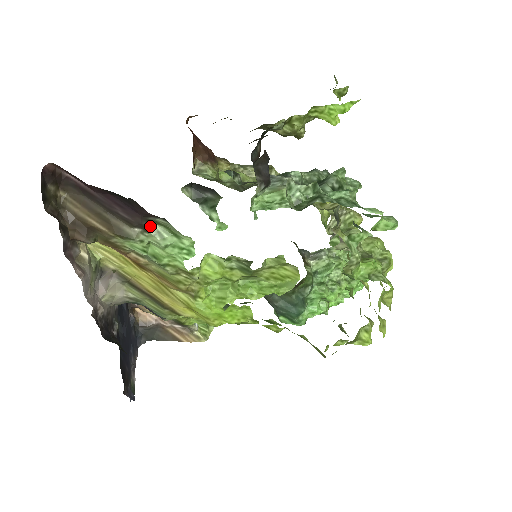
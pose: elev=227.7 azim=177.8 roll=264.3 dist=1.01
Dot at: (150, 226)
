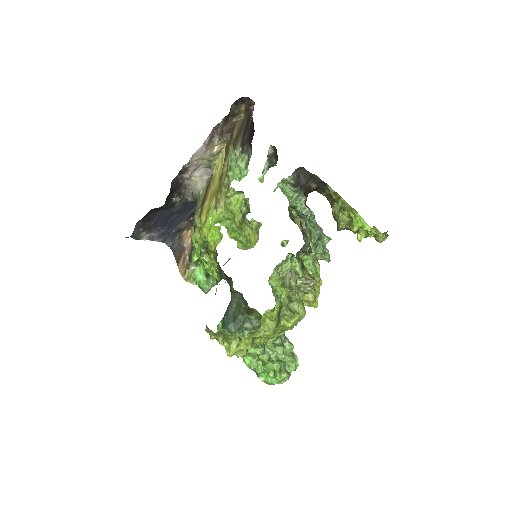
Dot at: (245, 153)
